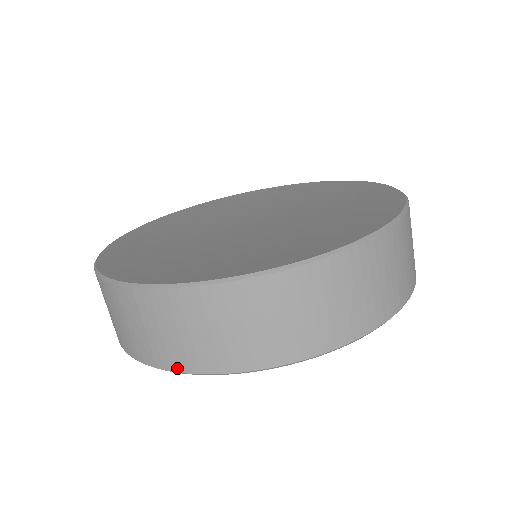
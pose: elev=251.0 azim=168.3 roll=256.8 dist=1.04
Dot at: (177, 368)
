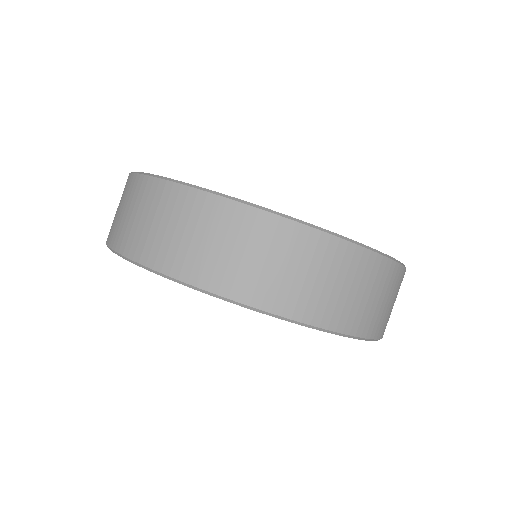
Dot at: occluded
